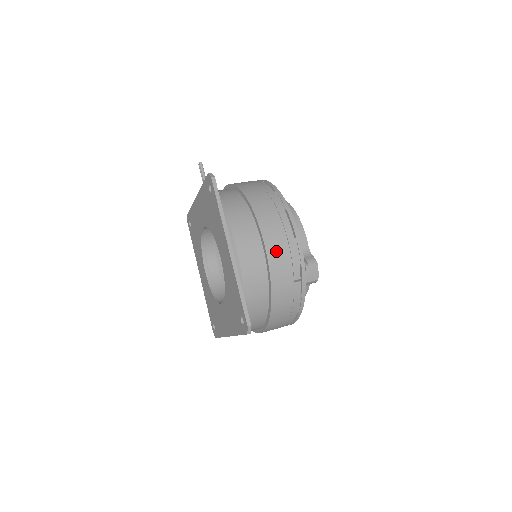
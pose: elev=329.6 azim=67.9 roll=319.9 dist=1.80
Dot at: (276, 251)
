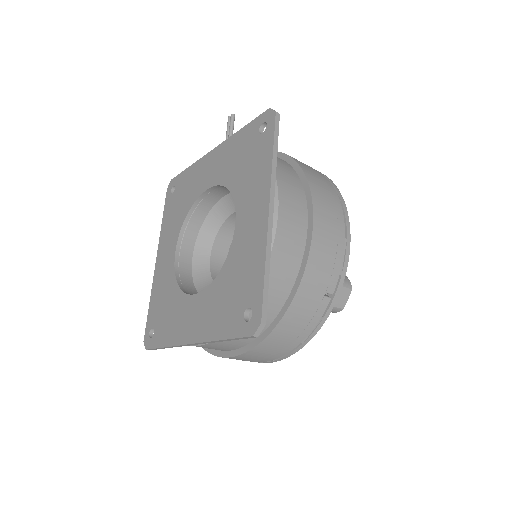
Dot at: (323, 241)
